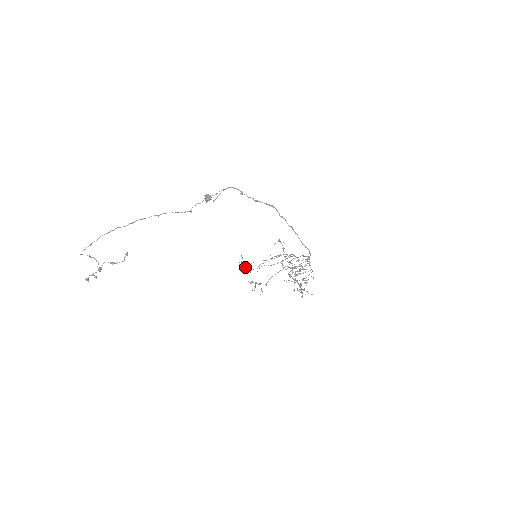
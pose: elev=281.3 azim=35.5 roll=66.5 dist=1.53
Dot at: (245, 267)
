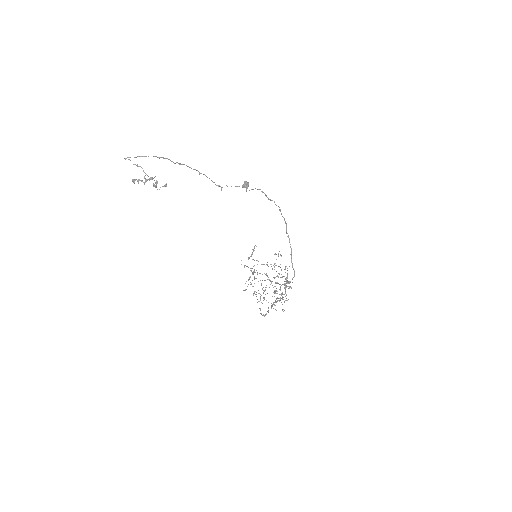
Dot at: (248, 259)
